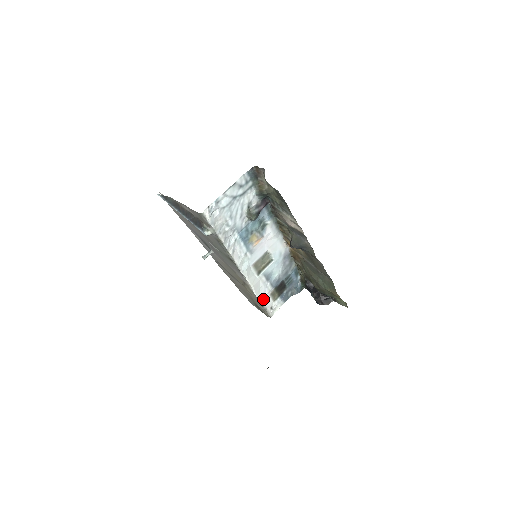
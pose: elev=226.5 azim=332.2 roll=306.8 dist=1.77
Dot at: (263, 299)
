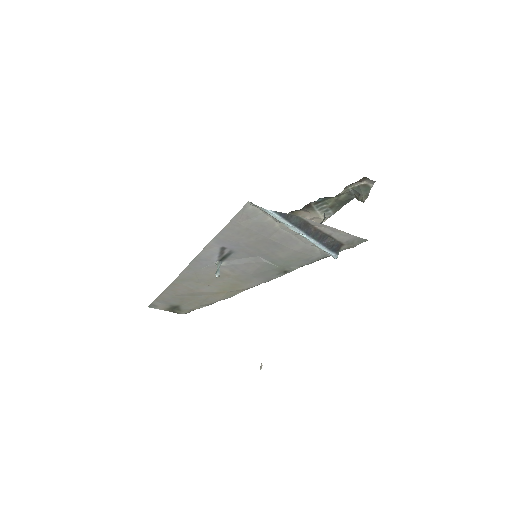
Dot at: occluded
